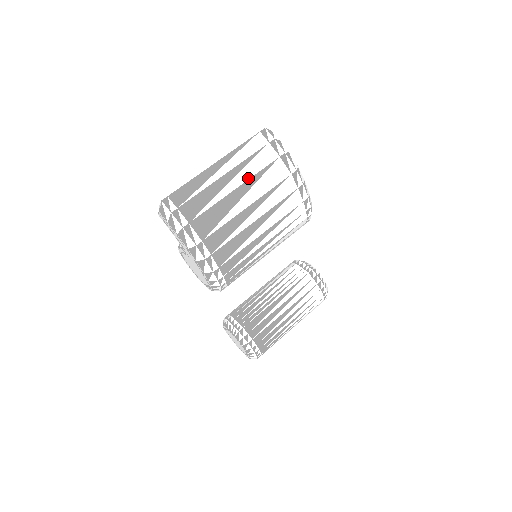
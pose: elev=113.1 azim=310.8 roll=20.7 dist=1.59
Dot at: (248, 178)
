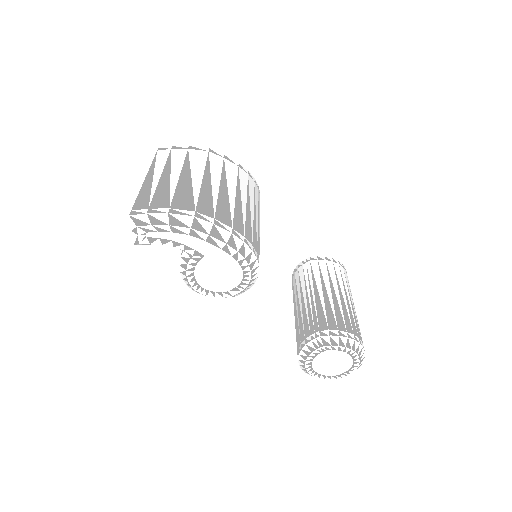
Dot at: (181, 167)
